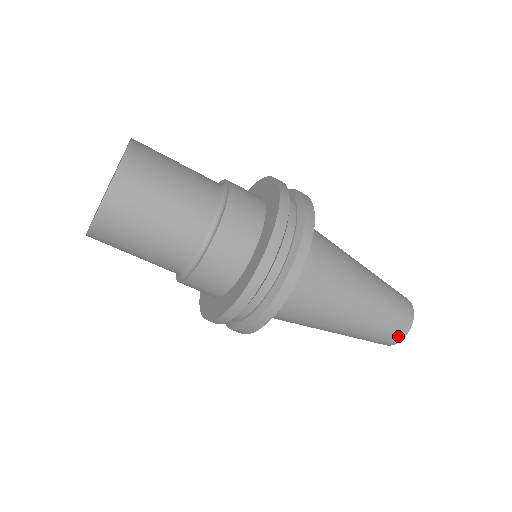
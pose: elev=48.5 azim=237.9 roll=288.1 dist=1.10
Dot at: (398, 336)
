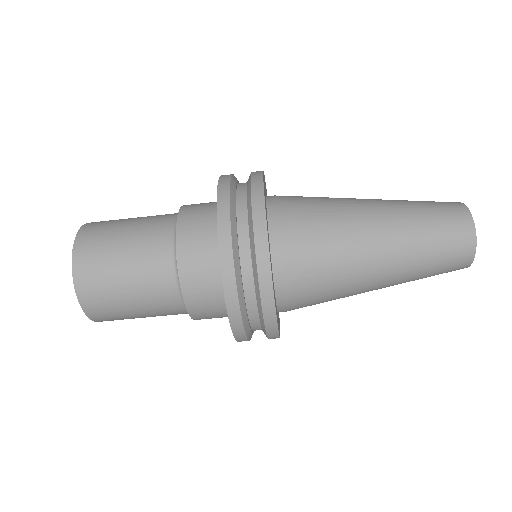
Dot at: (466, 240)
